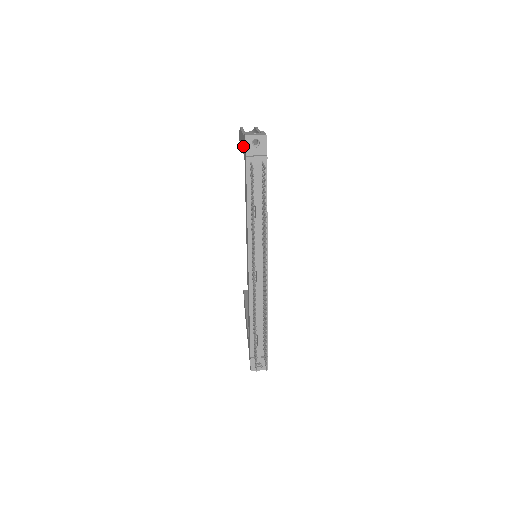
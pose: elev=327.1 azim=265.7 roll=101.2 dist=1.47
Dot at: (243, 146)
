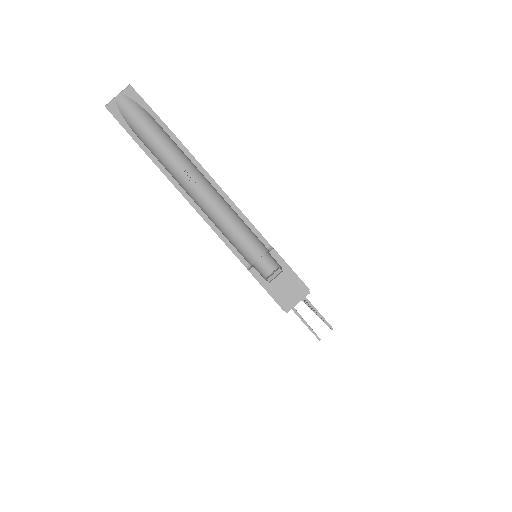
Dot at: occluded
